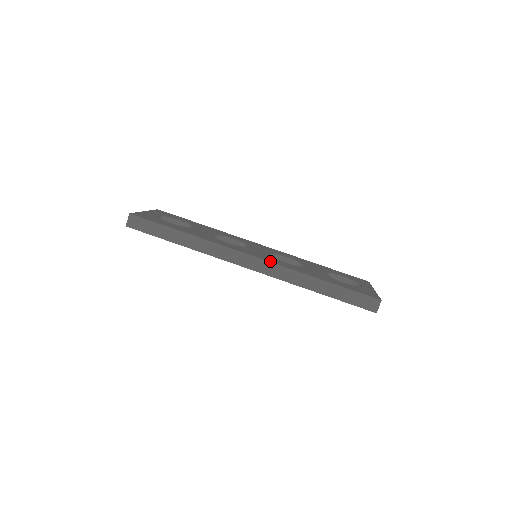
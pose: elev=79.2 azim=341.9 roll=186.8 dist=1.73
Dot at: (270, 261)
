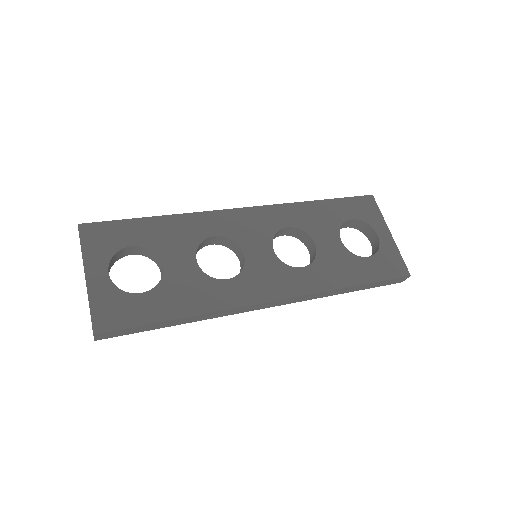
Dot at: (293, 294)
